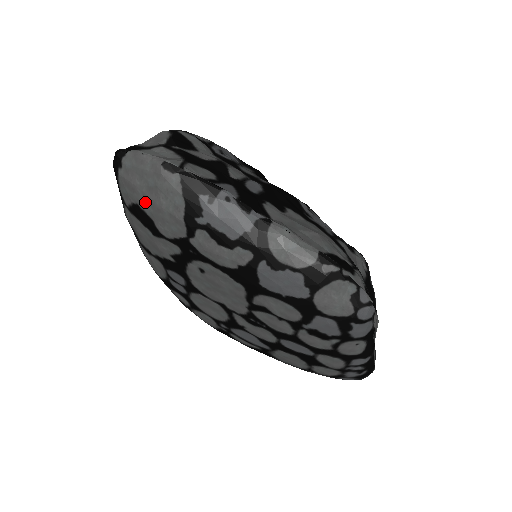
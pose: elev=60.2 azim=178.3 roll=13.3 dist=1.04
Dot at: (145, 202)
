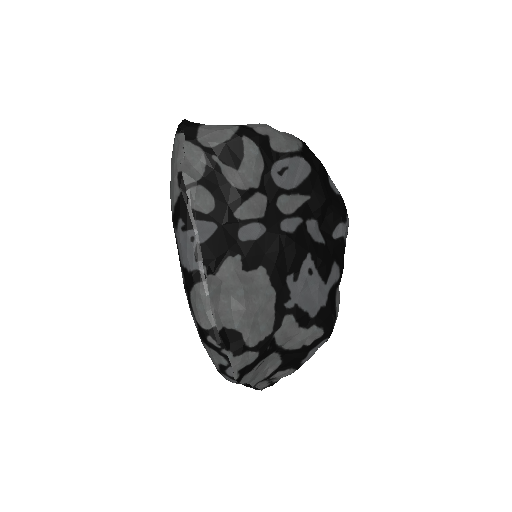
Dot at: occluded
